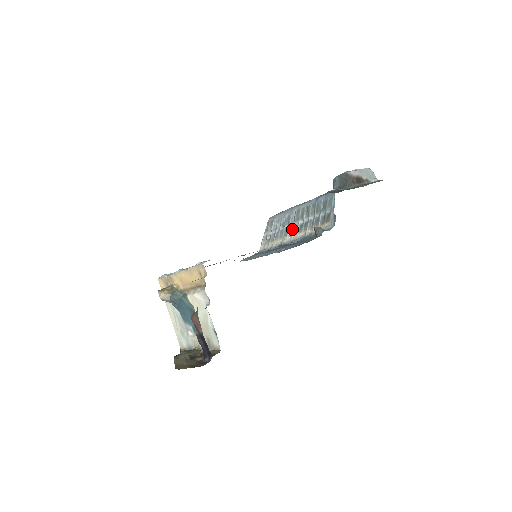
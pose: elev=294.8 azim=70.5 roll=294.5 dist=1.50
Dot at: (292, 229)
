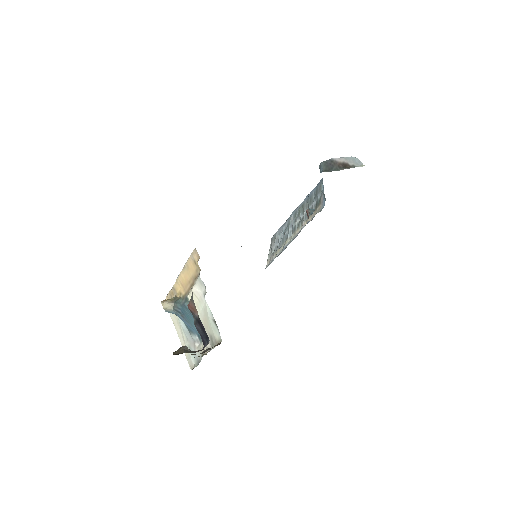
Dot at: (291, 231)
